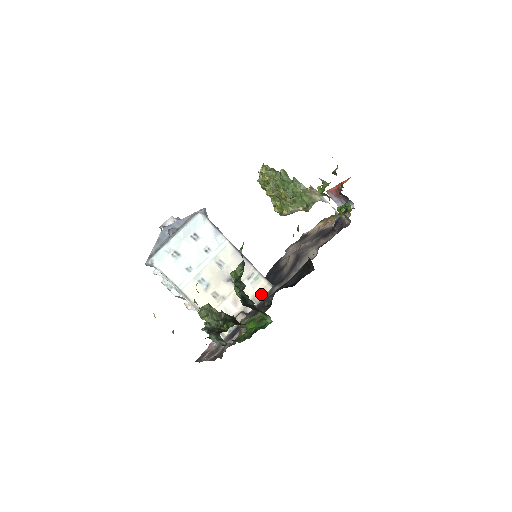
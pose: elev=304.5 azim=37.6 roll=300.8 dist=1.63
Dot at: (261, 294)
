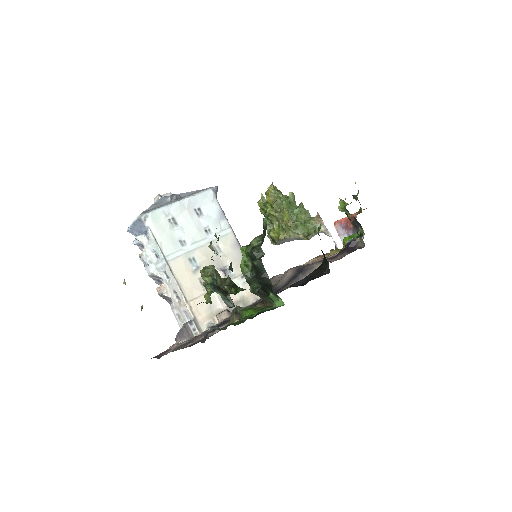
Dot at: (251, 298)
